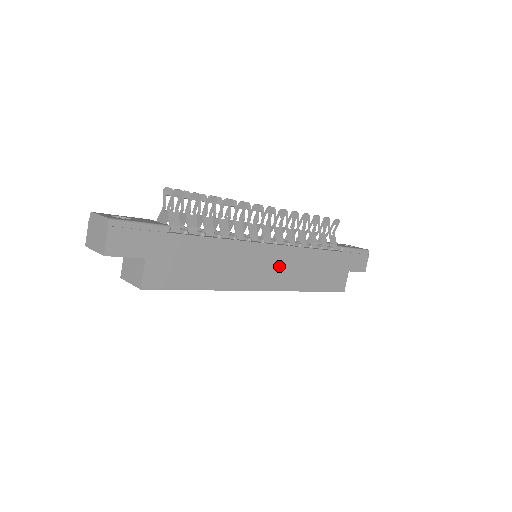
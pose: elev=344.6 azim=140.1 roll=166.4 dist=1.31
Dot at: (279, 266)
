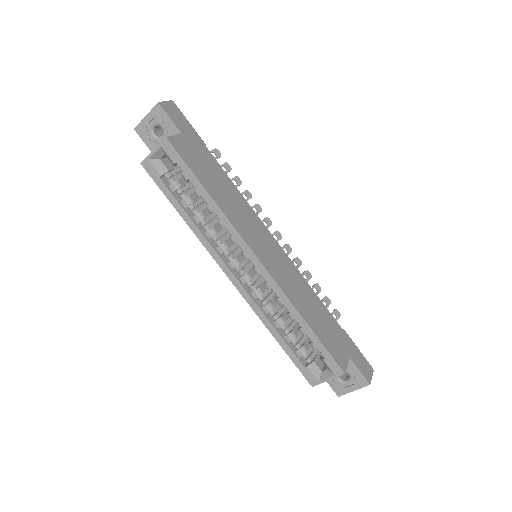
Dot at: (278, 262)
